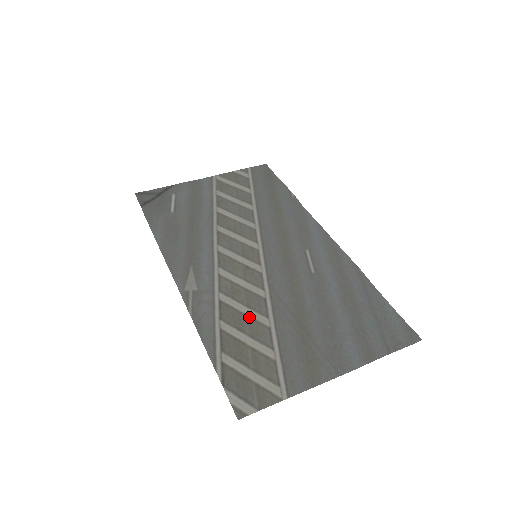
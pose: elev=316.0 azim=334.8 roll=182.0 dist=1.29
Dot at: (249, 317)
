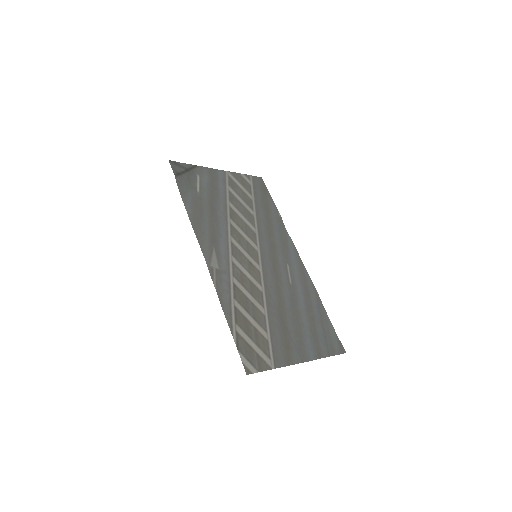
Dot at: (252, 303)
